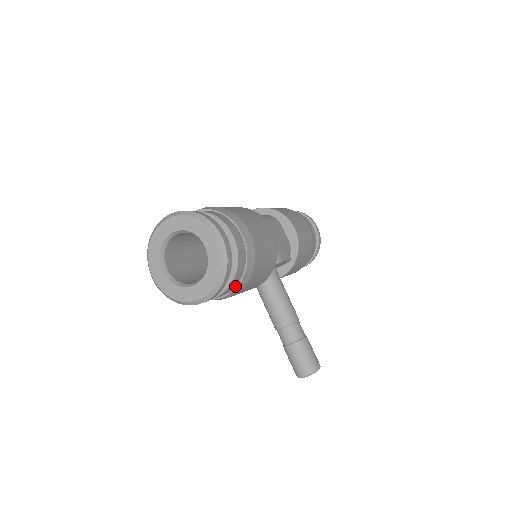
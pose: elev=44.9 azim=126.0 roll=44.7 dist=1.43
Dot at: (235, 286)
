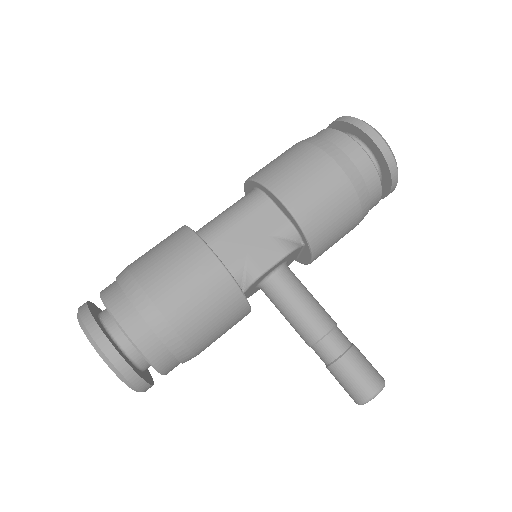
Dot at: (176, 358)
